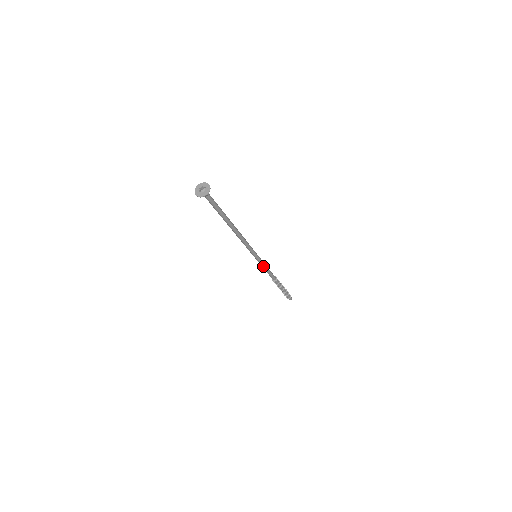
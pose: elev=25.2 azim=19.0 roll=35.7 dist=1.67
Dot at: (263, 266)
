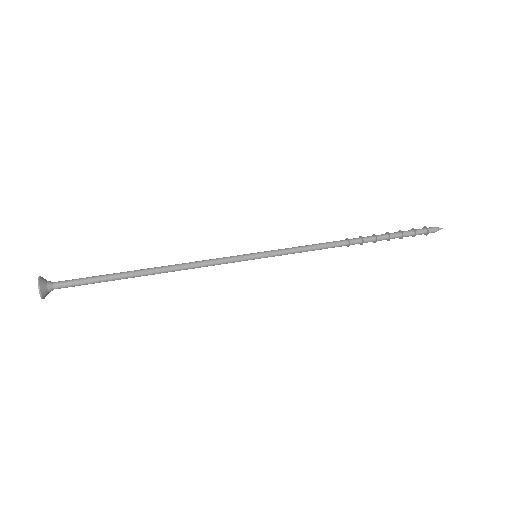
Dot at: (290, 253)
